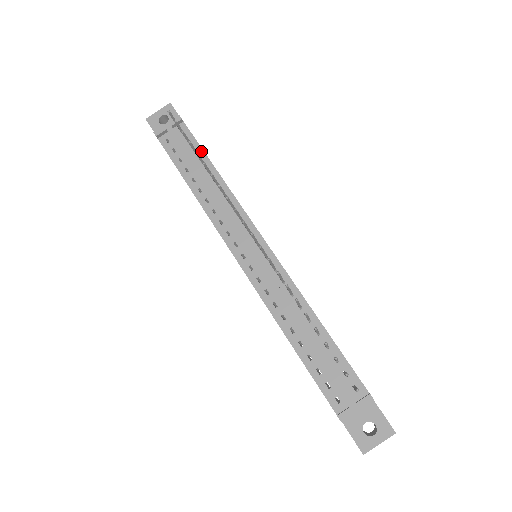
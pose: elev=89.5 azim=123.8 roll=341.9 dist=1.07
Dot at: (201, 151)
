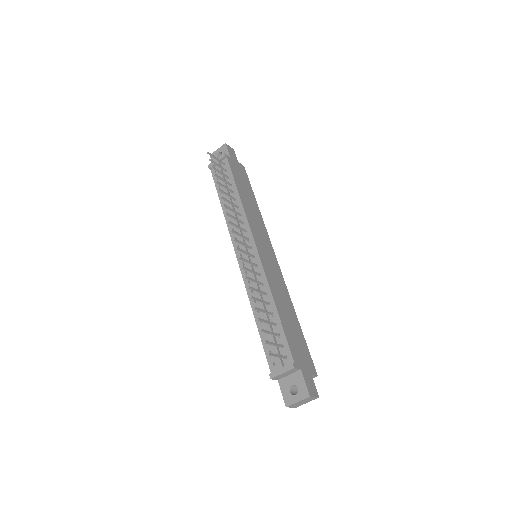
Dot at: (232, 179)
